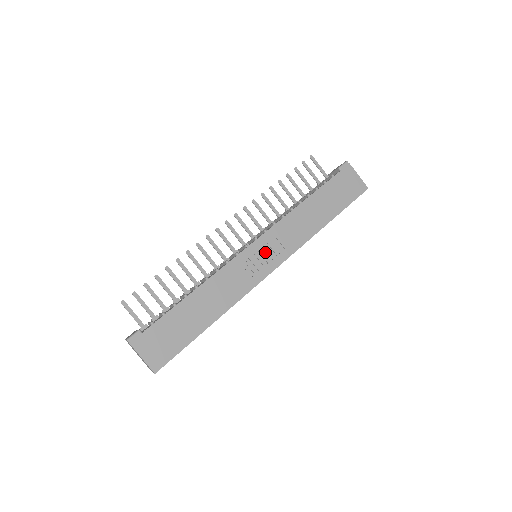
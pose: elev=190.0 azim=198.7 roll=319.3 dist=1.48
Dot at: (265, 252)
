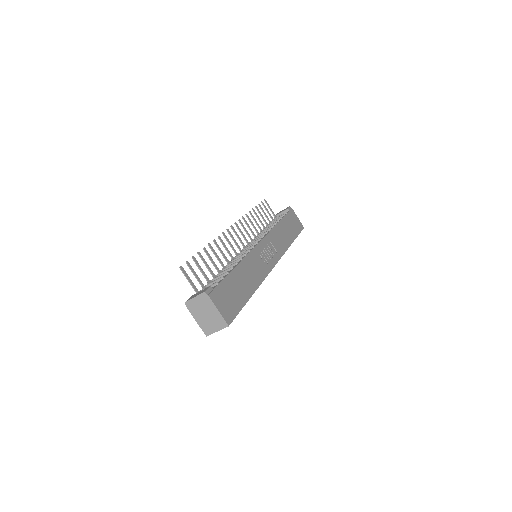
Dot at: (268, 251)
